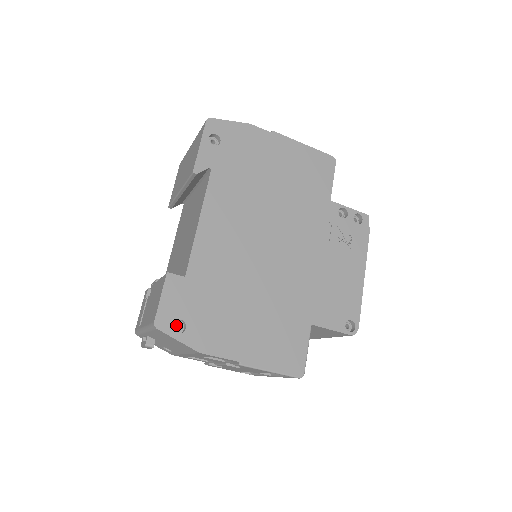
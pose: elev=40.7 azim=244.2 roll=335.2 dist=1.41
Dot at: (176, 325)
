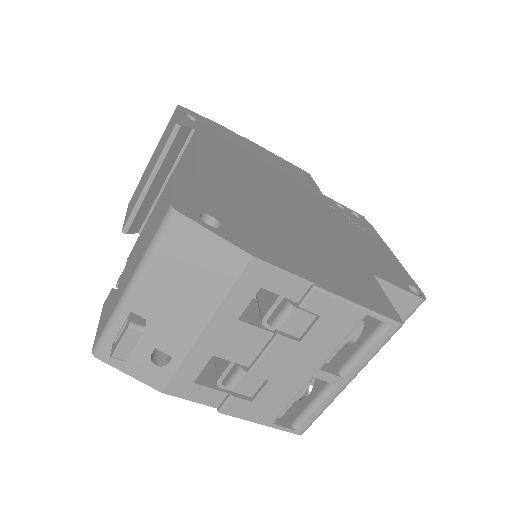
Dot at: occluded
